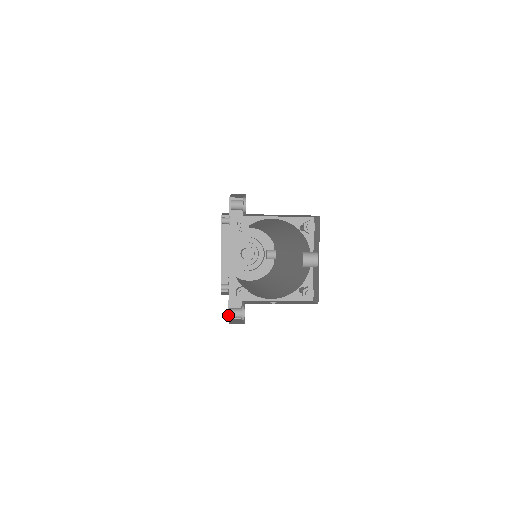
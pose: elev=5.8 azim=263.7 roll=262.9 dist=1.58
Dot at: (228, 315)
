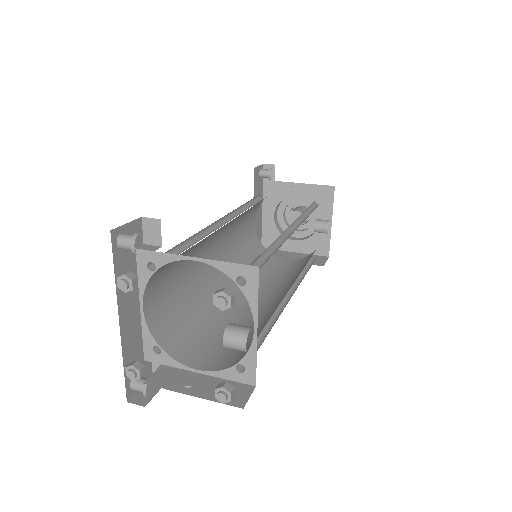
Dot at: (152, 371)
